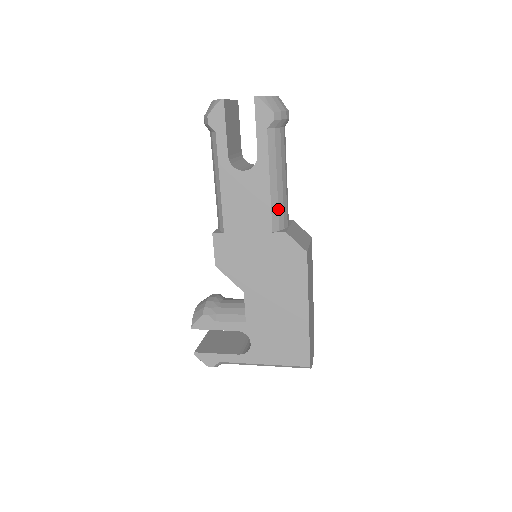
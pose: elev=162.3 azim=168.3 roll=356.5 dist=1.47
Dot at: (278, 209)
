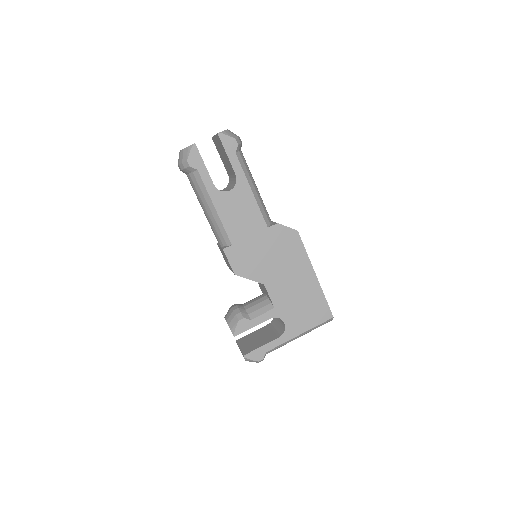
Dot at: (264, 209)
